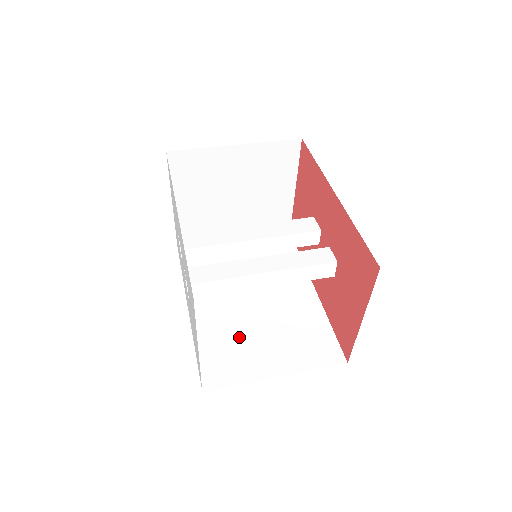
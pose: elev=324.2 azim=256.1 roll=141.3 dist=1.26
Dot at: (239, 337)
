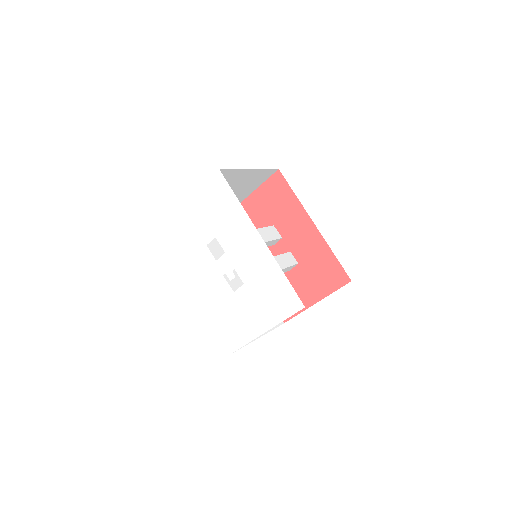
Dot at: occluded
